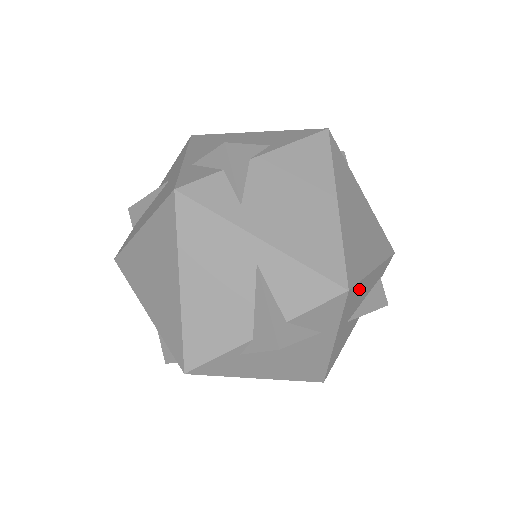
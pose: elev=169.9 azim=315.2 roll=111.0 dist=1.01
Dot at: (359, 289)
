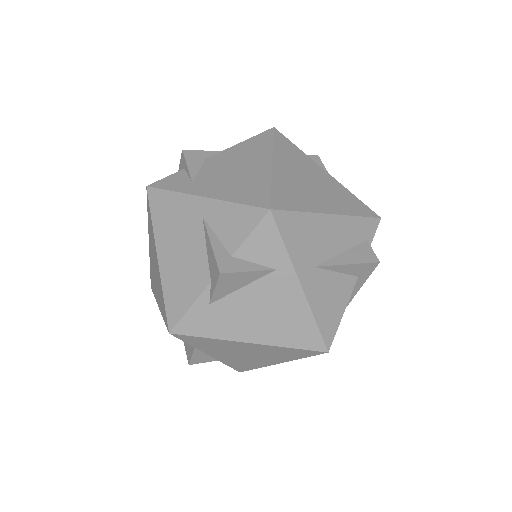
Dot at: (305, 225)
